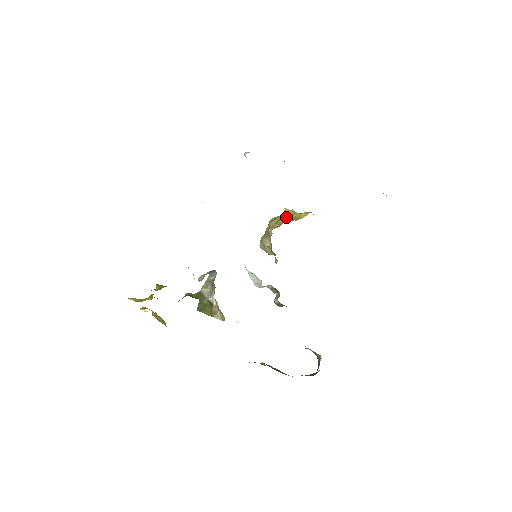
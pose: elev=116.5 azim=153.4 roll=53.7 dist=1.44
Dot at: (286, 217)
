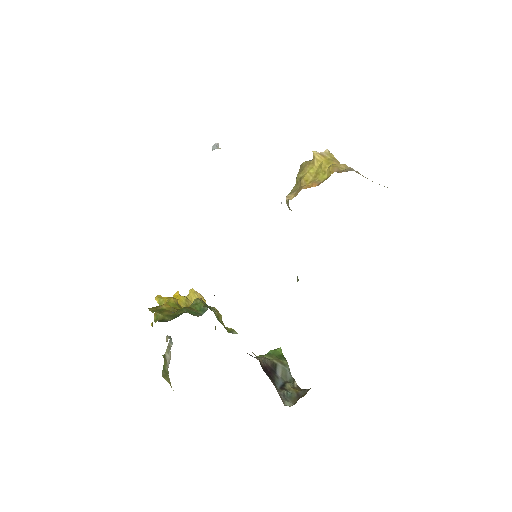
Dot at: (311, 171)
